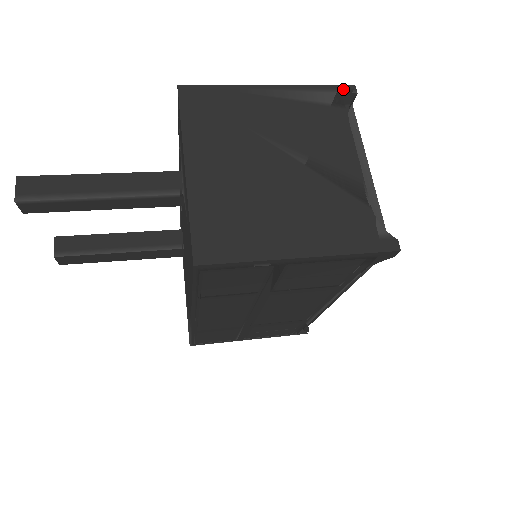
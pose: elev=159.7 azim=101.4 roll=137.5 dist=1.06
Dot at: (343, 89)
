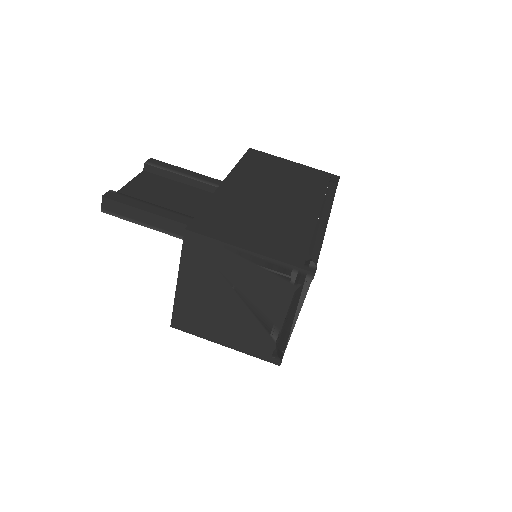
Dot at: (304, 273)
